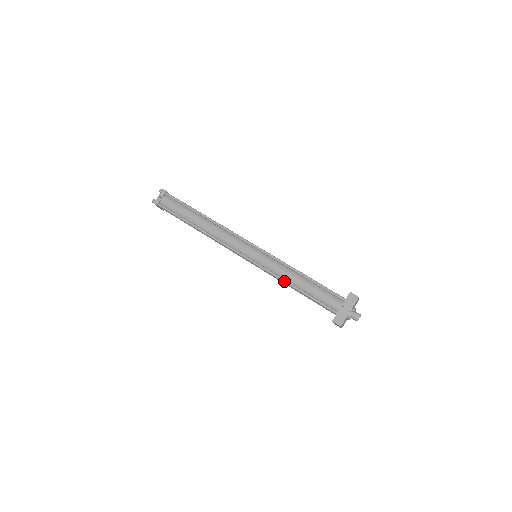
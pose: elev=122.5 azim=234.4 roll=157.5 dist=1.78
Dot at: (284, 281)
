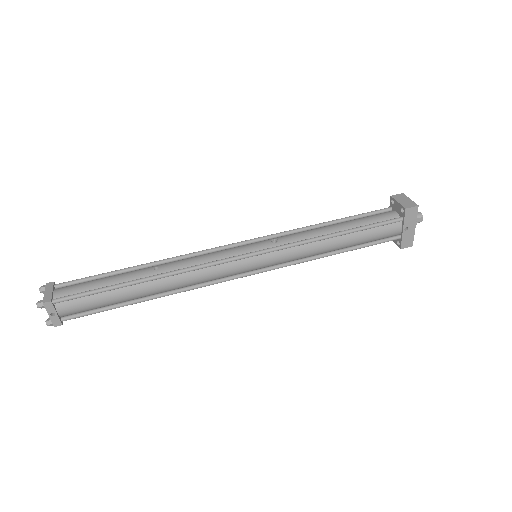
Dot at: occluded
